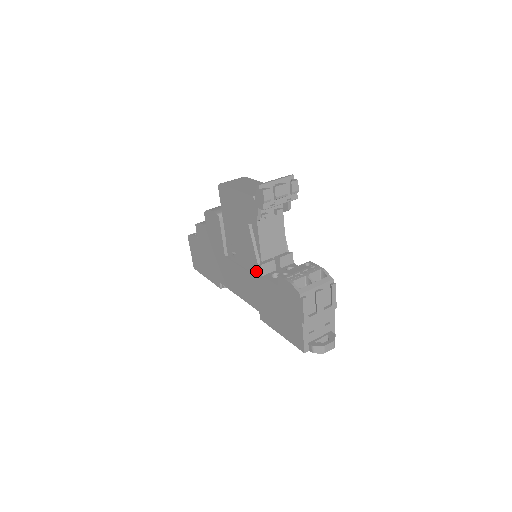
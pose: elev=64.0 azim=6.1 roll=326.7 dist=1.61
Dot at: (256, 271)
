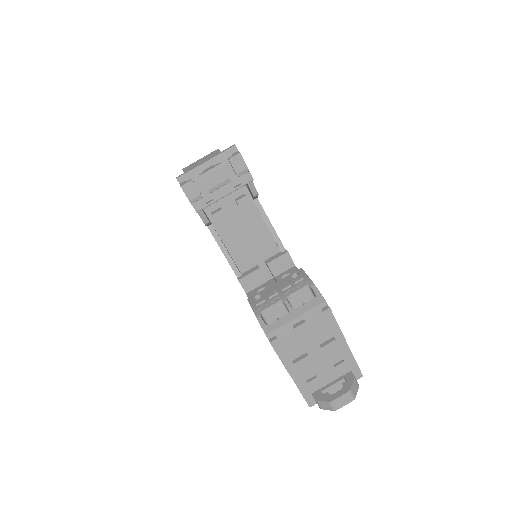
Dot at: occluded
